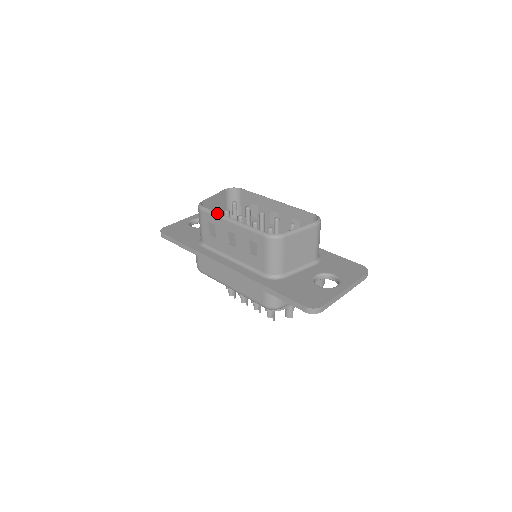
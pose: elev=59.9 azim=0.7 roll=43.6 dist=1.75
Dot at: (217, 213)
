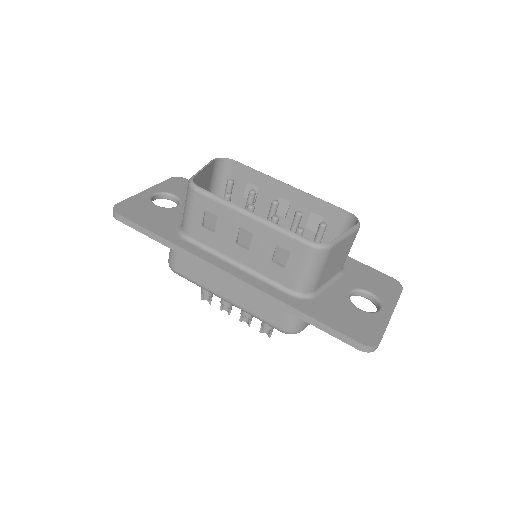
Dot at: (225, 200)
